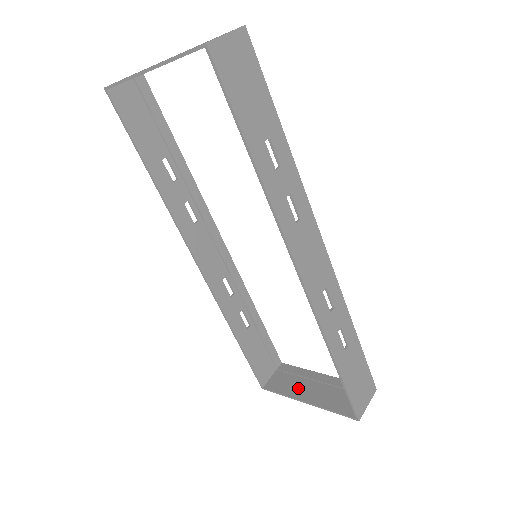
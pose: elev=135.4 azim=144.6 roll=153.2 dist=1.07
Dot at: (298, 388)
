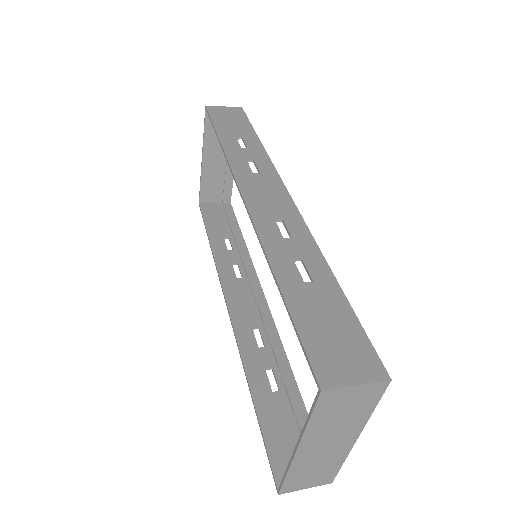
Dot at: (309, 457)
